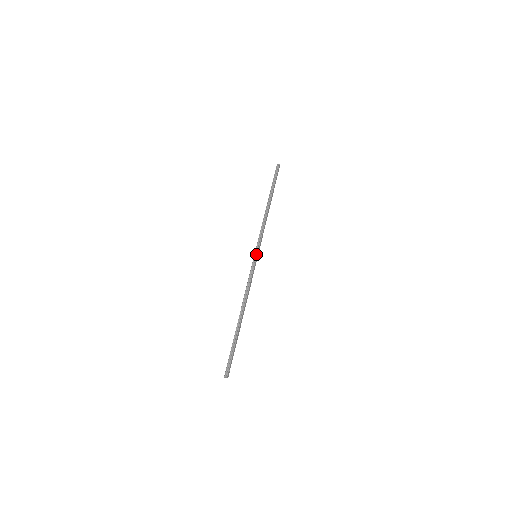
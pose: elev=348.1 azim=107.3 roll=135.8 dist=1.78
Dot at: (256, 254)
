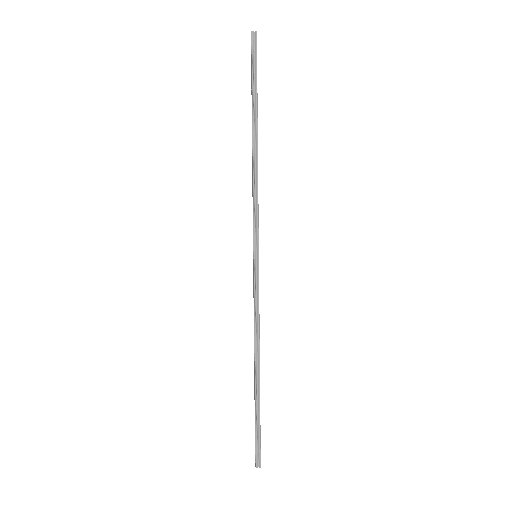
Dot at: (257, 254)
